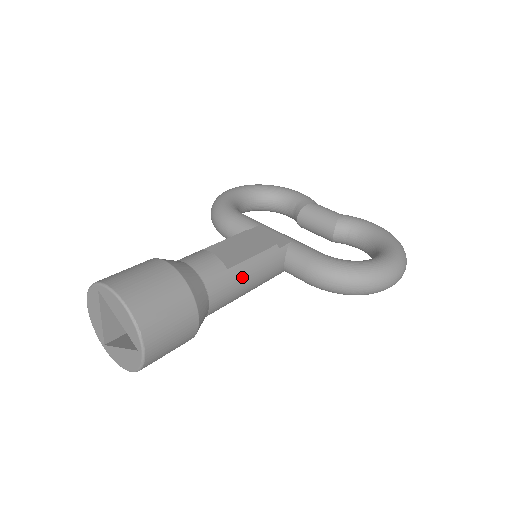
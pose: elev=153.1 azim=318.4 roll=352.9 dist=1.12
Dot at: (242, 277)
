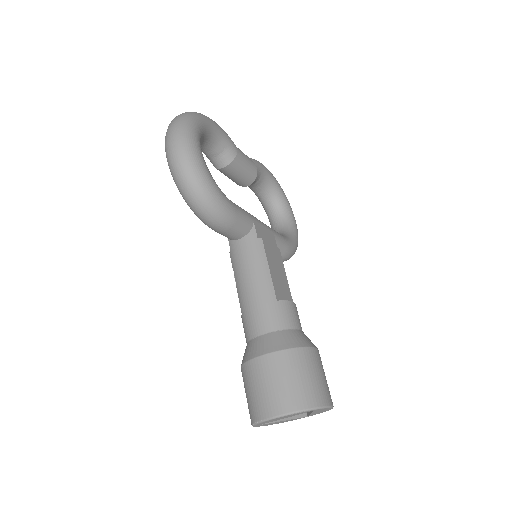
Dot at: occluded
